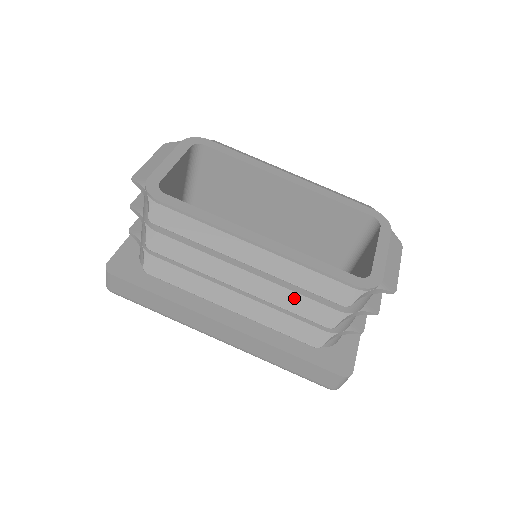
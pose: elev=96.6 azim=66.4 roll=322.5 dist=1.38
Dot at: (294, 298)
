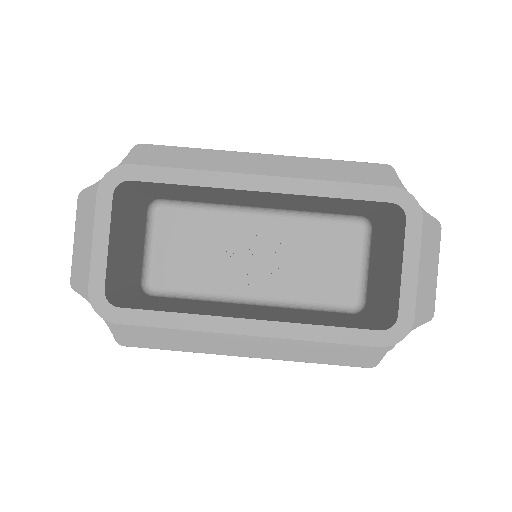
Dot at: occluded
